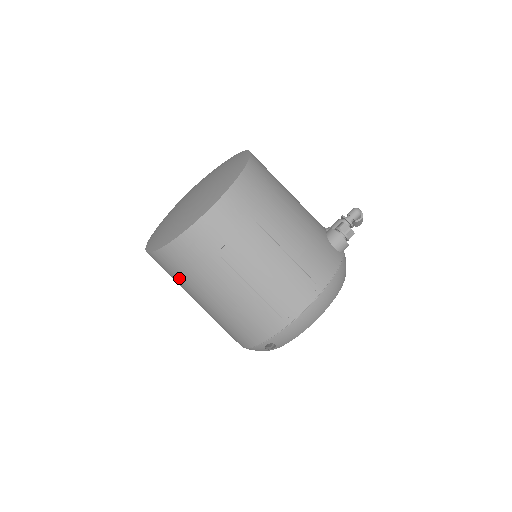
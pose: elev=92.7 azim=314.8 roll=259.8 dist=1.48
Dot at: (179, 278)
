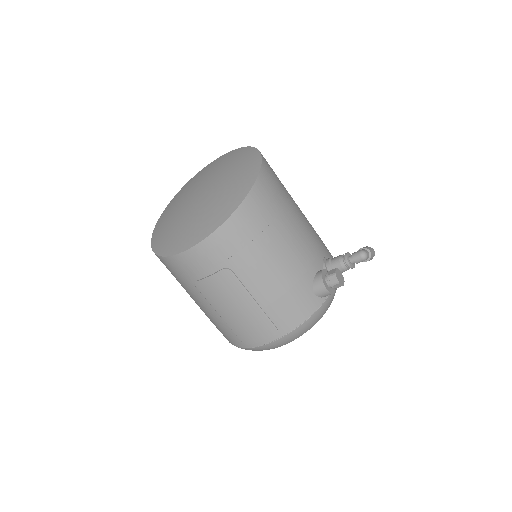
Dot at: occluded
